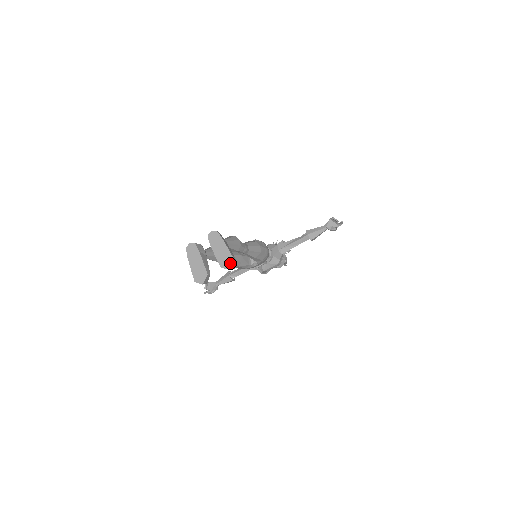
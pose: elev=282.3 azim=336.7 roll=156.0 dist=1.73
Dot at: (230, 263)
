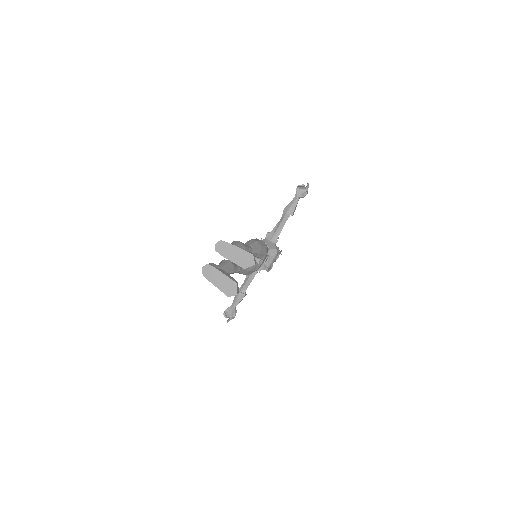
Dot at: (250, 259)
